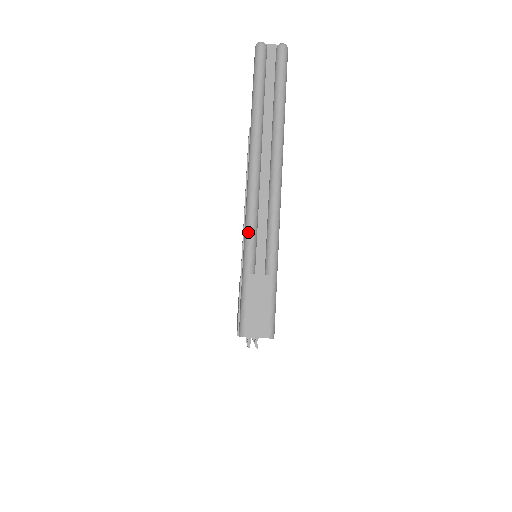
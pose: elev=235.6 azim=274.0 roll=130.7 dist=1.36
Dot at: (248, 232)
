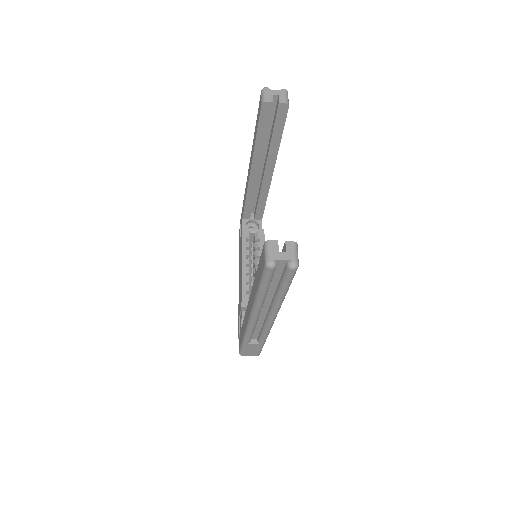
Dot at: (247, 334)
